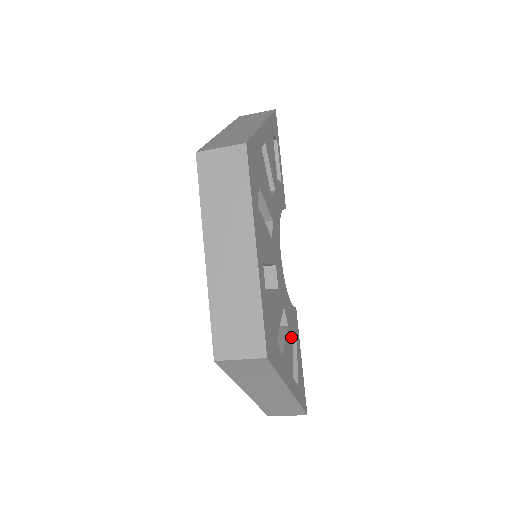
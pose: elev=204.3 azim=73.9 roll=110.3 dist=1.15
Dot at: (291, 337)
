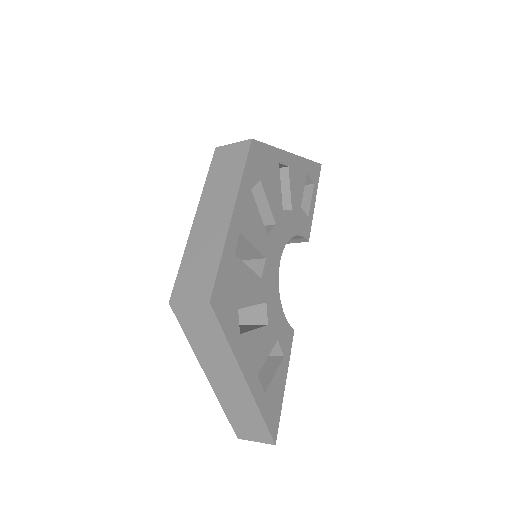
Dot at: (271, 341)
